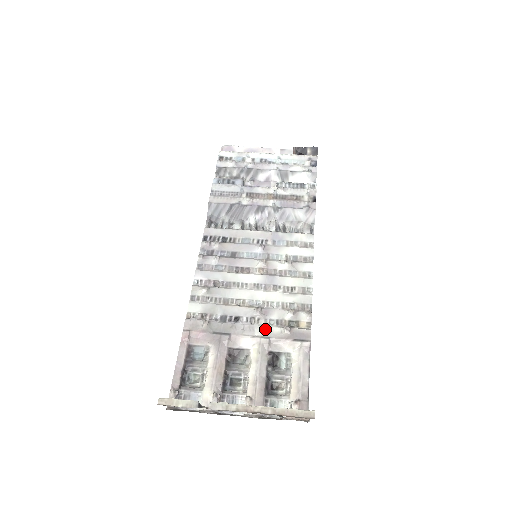
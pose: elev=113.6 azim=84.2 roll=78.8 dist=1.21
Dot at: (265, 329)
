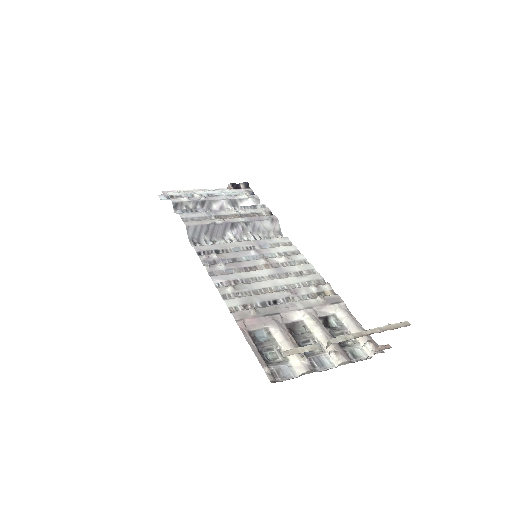
Dot at: (304, 302)
